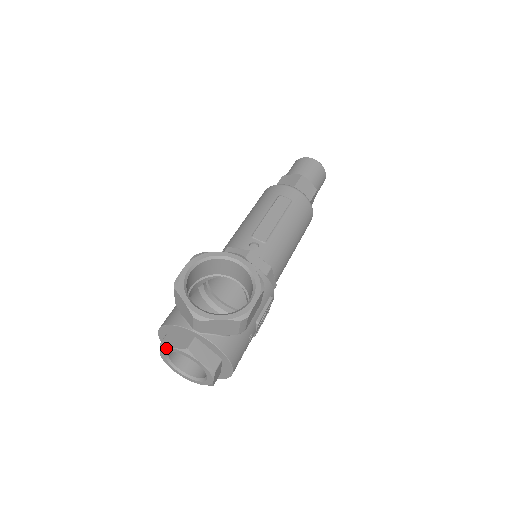
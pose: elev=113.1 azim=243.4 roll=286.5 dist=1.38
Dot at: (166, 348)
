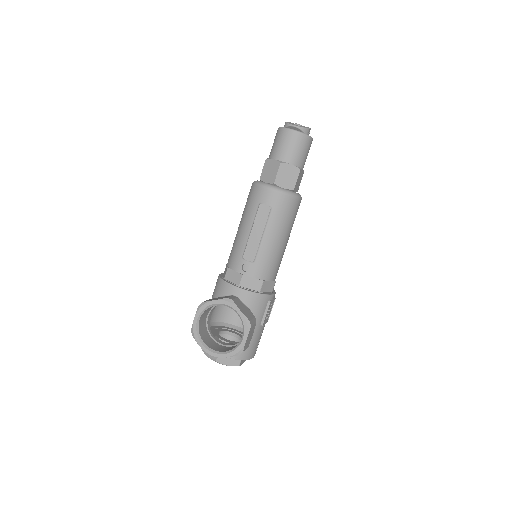
Dot at: (206, 354)
